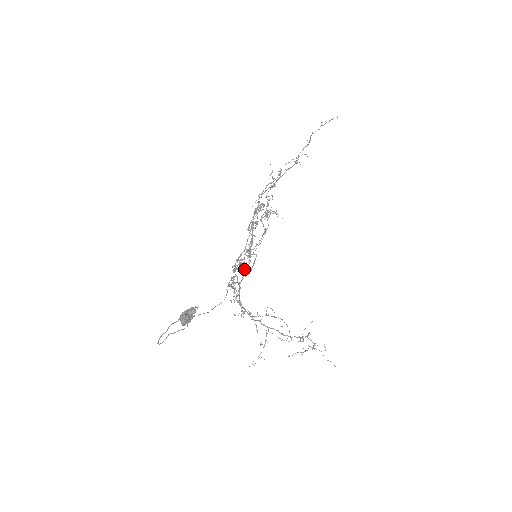
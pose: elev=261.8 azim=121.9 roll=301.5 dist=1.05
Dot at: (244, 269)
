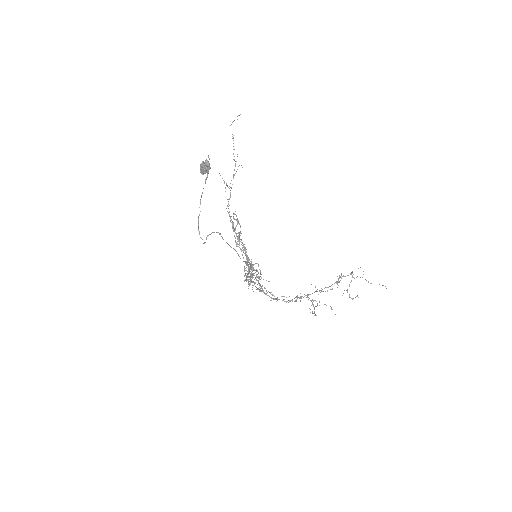
Dot at: occluded
